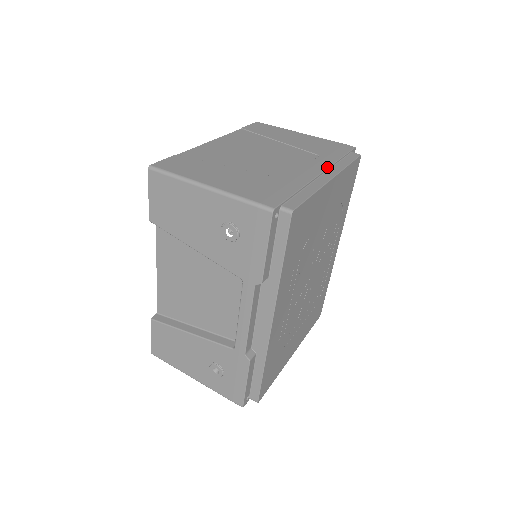
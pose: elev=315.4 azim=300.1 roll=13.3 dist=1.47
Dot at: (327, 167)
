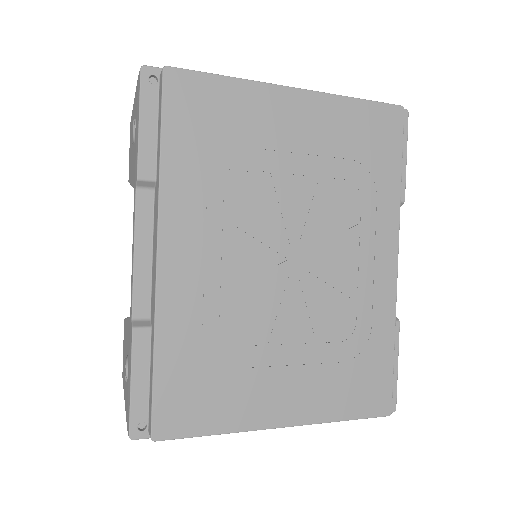
Dot at: occluded
